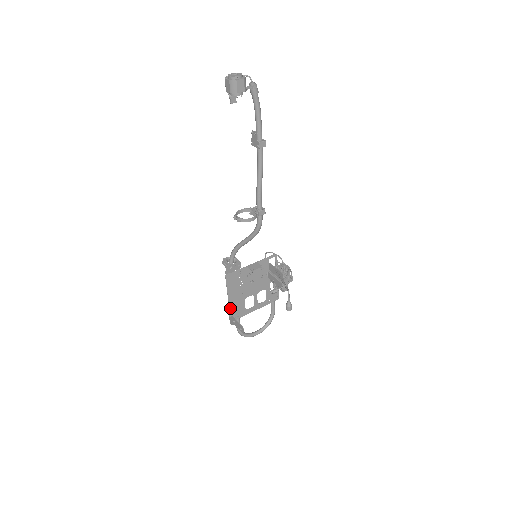
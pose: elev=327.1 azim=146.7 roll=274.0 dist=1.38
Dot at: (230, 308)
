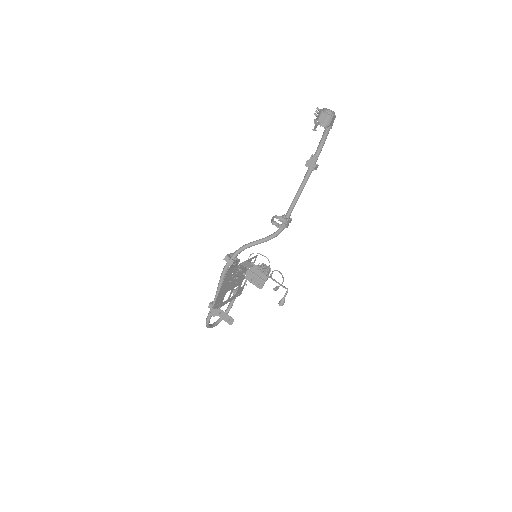
Dot at: (216, 301)
